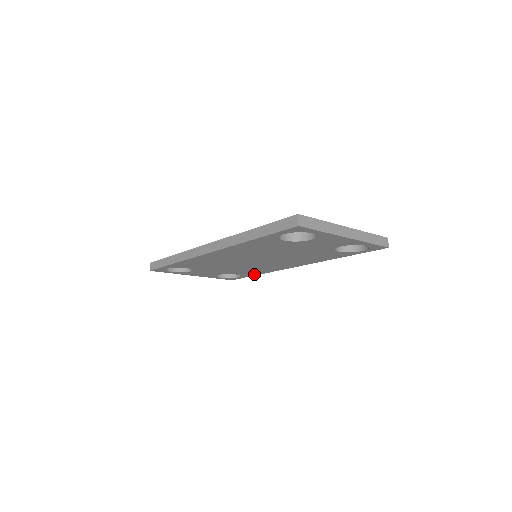
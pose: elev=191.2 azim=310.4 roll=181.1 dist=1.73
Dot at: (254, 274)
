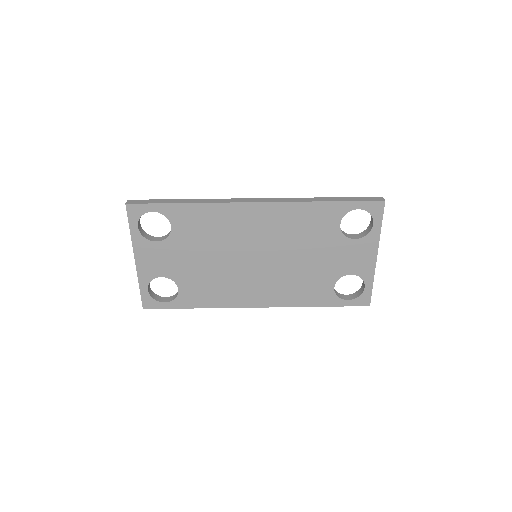
Dot at: (192, 304)
